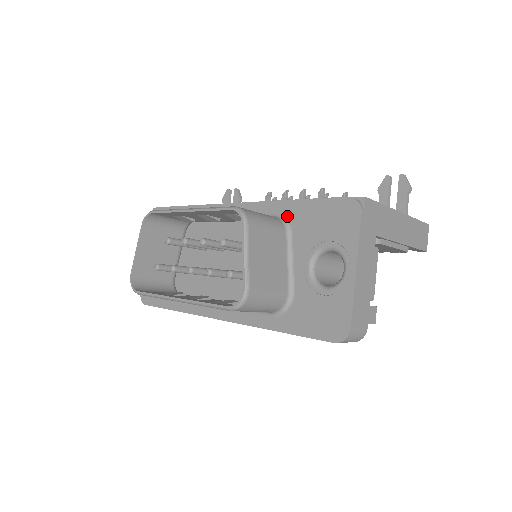
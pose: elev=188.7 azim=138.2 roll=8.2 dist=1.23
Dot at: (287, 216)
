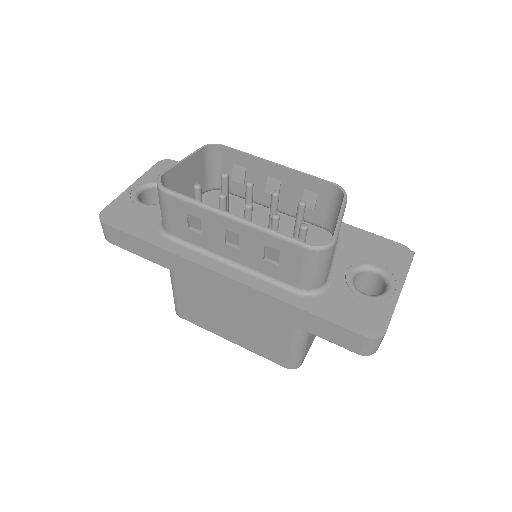
Dot at: occluded
